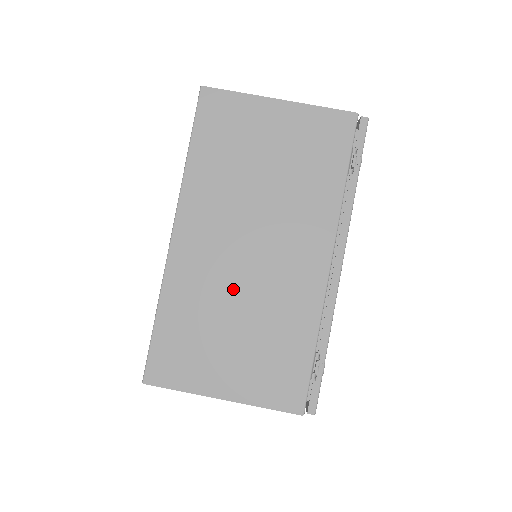
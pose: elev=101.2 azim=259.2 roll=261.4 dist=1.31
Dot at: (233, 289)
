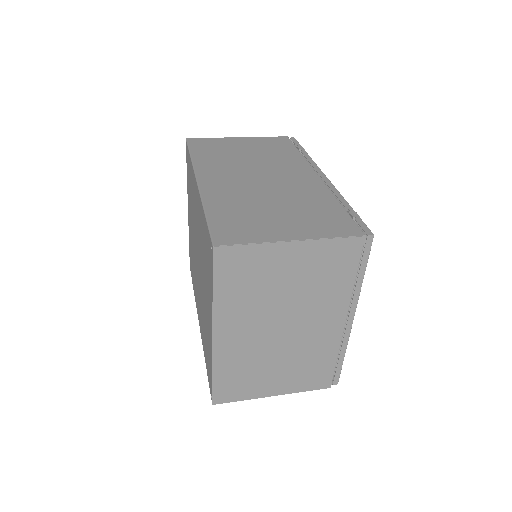
Dot at: (259, 193)
